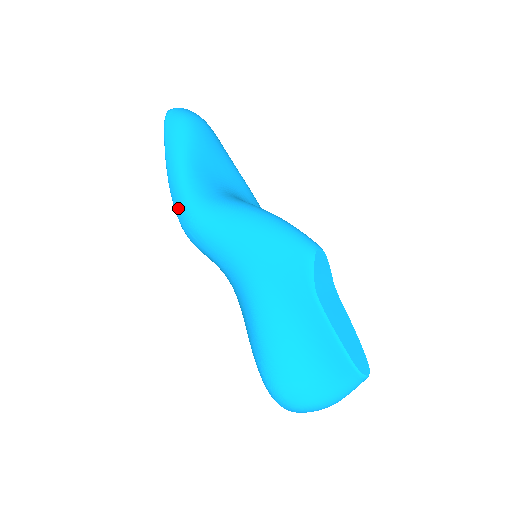
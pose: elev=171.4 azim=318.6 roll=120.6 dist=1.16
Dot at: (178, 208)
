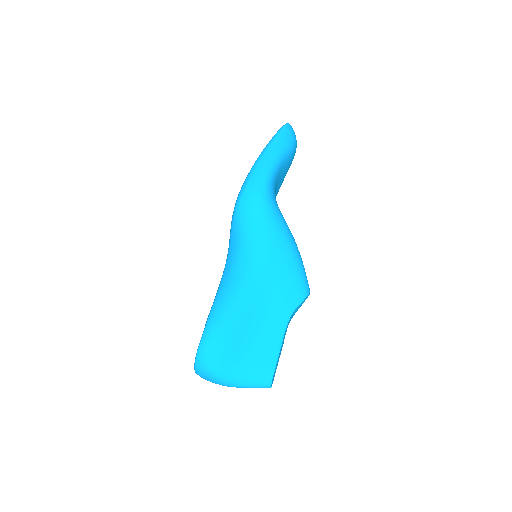
Dot at: (254, 181)
